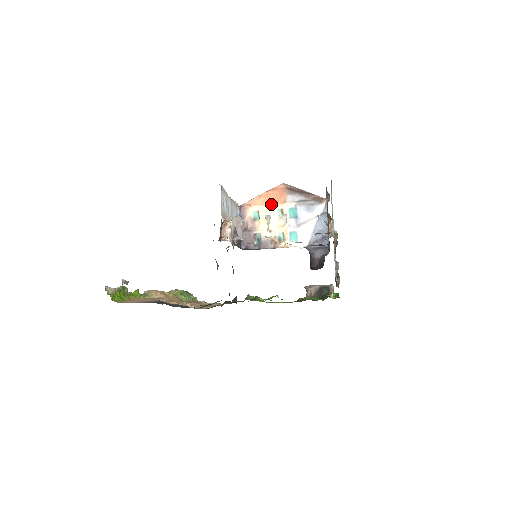
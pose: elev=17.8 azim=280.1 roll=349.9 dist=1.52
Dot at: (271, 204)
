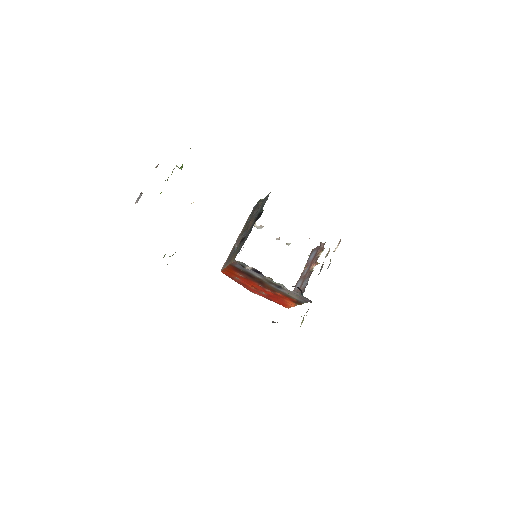
Dot at: occluded
